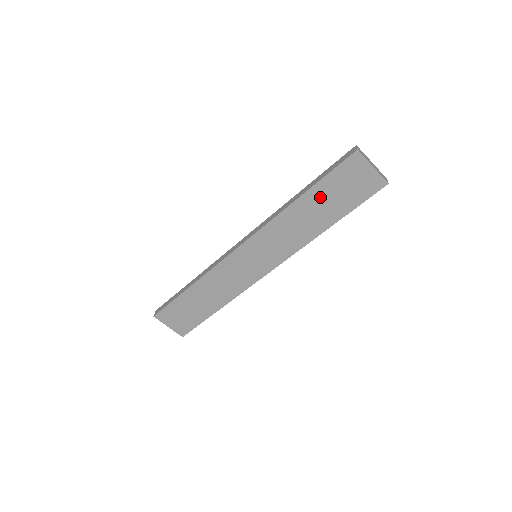
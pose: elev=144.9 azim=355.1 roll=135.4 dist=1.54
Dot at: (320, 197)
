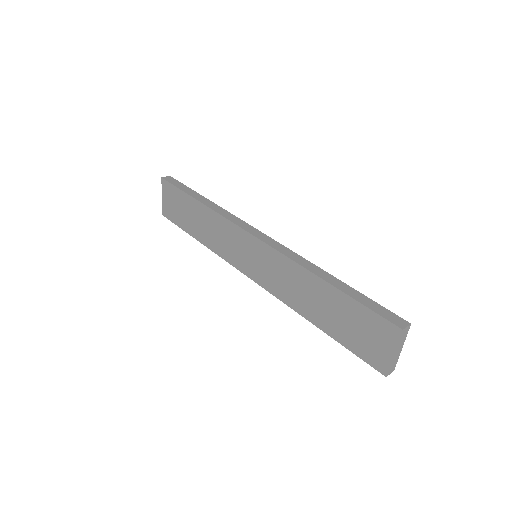
Dot at: (337, 304)
